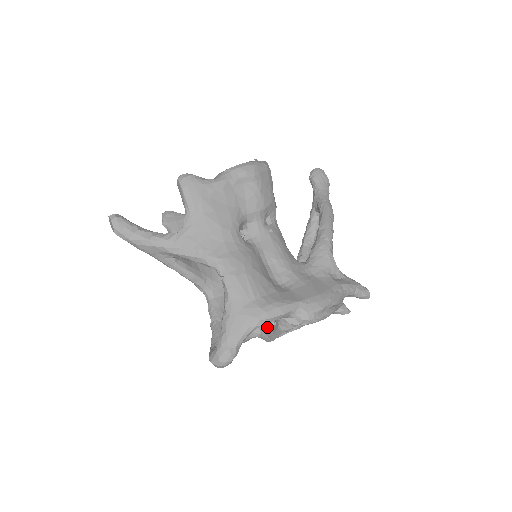
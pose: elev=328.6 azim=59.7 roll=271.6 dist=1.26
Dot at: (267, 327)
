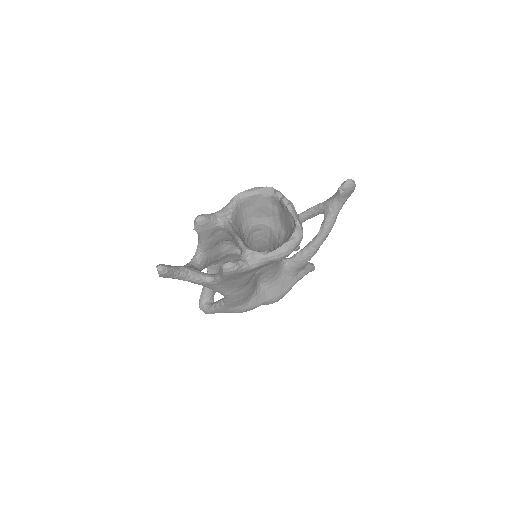
Dot at: occluded
